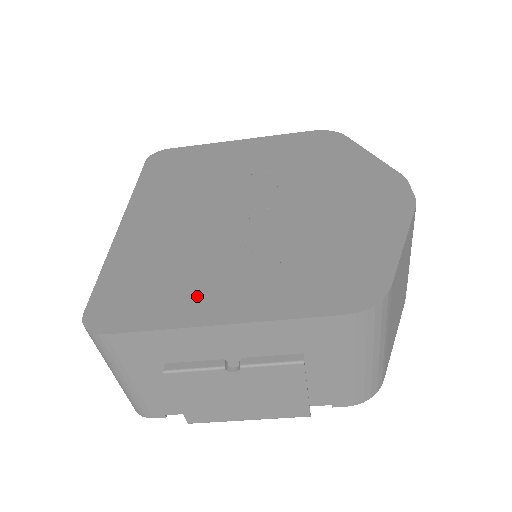
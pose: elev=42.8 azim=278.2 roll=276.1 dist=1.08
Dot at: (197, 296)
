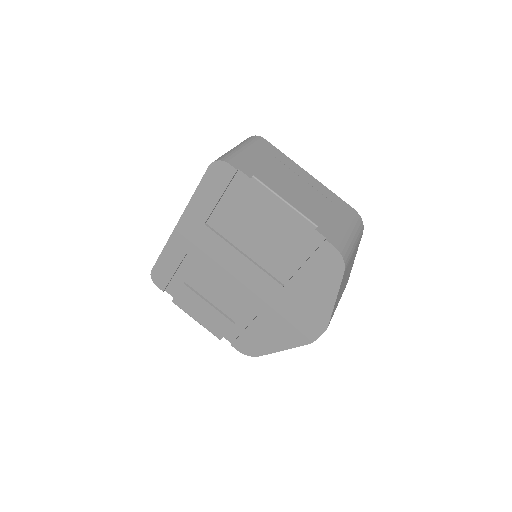
Dot at: occluded
